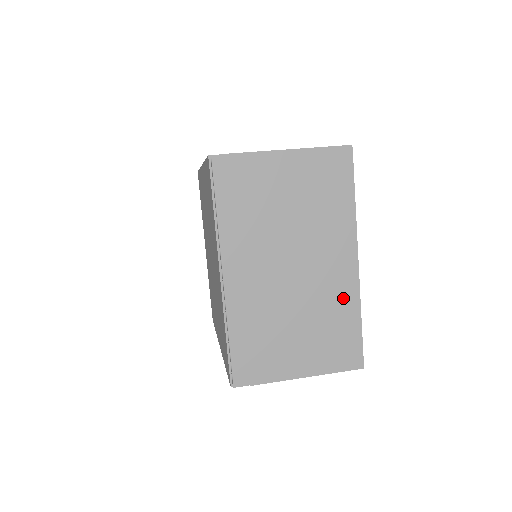
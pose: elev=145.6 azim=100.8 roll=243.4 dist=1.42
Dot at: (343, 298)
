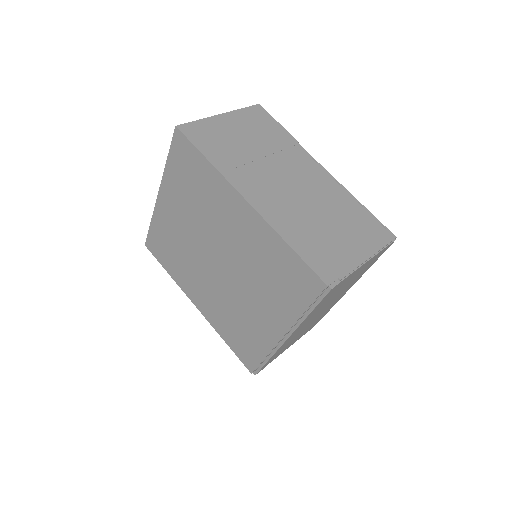
Dot at: occluded
